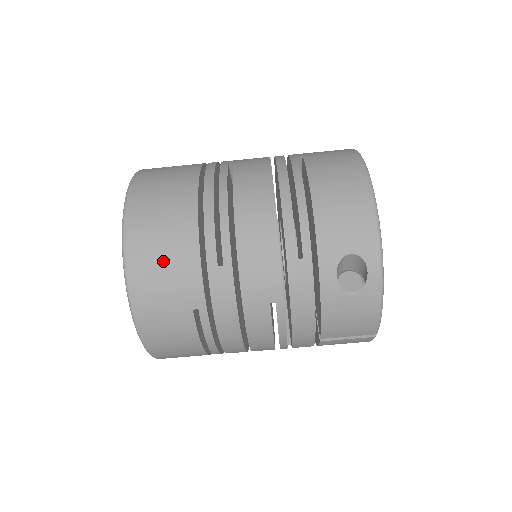
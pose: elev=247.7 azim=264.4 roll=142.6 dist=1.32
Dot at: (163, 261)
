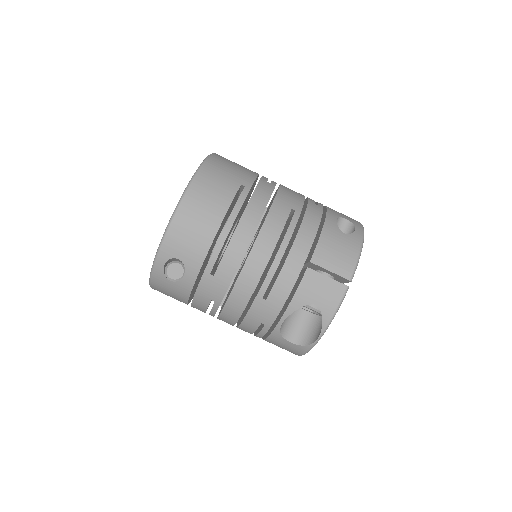
Dot at: (235, 165)
